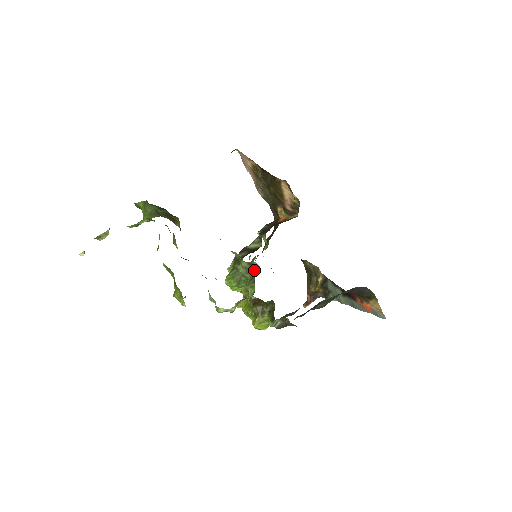
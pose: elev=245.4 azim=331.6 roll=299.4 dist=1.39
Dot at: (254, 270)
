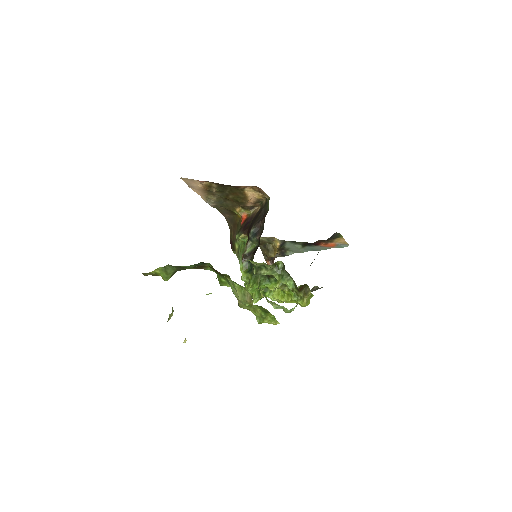
Dot at: (278, 267)
